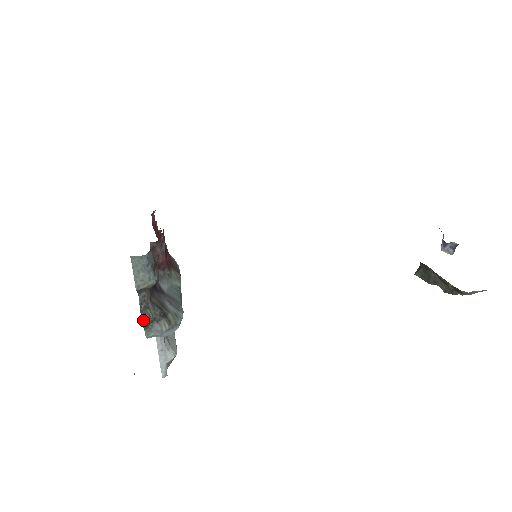
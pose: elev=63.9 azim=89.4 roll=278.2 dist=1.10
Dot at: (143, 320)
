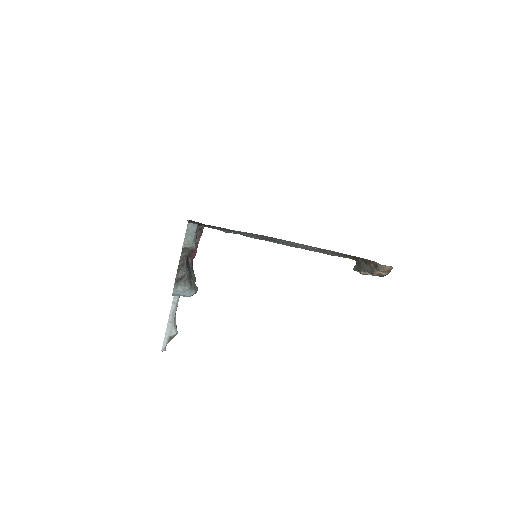
Dot at: (177, 274)
